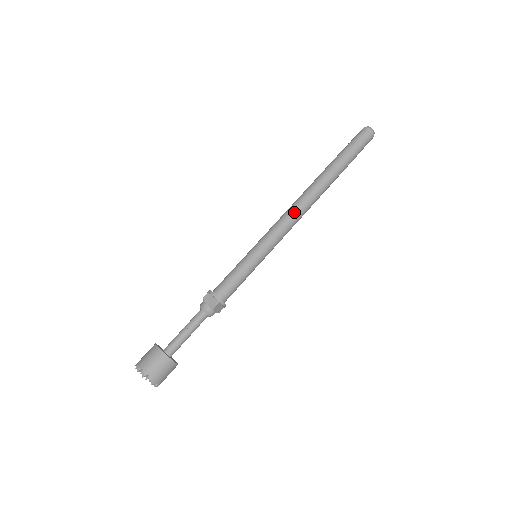
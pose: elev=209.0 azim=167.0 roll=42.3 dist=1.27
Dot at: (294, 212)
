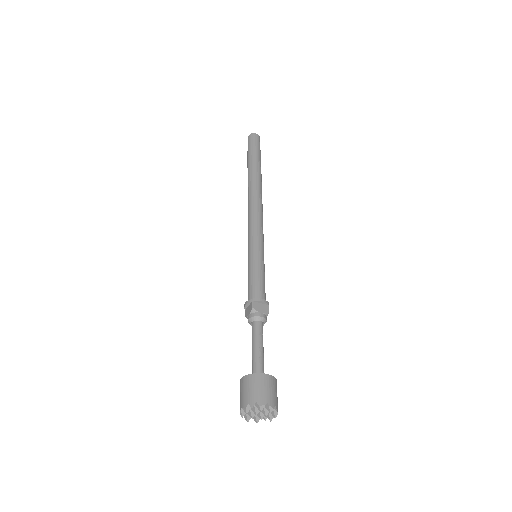
Dot at: (260, 209)
